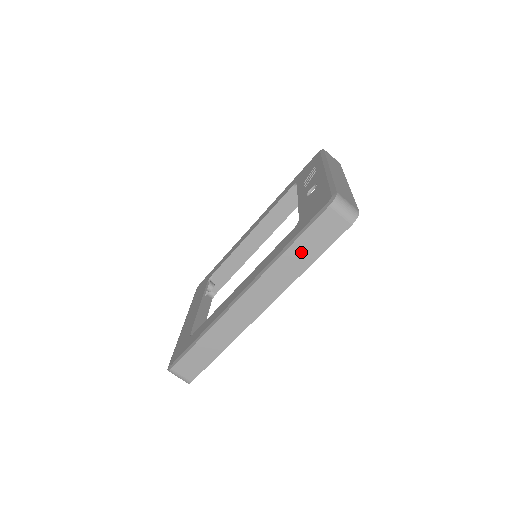
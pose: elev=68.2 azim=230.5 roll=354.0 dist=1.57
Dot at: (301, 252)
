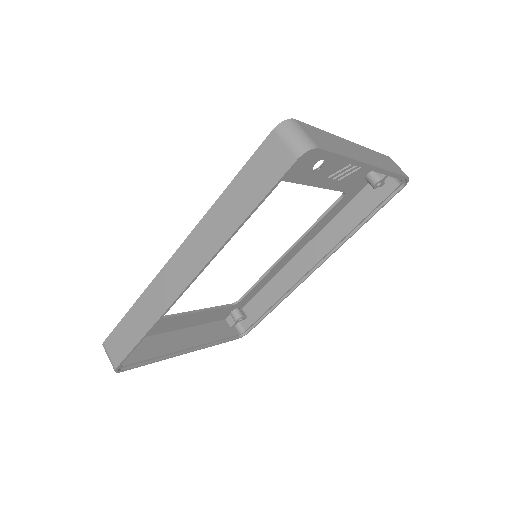
Dot at: (237, 197)
